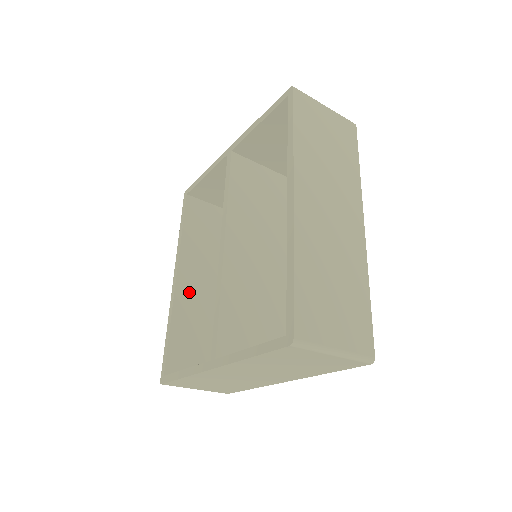
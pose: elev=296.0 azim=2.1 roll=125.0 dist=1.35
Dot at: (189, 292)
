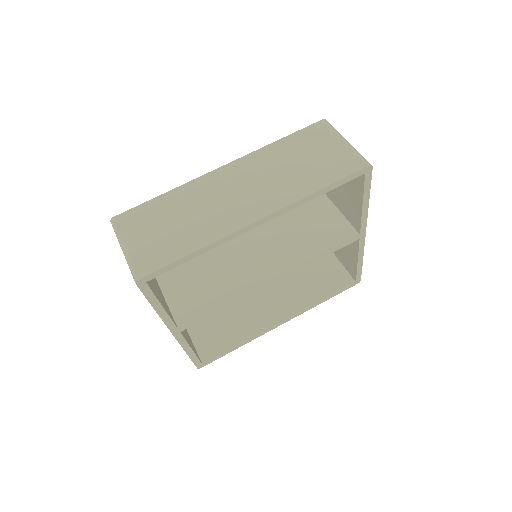
Dot at: occluded
